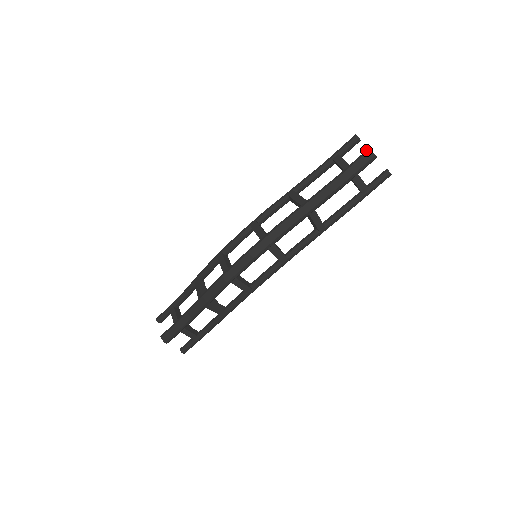
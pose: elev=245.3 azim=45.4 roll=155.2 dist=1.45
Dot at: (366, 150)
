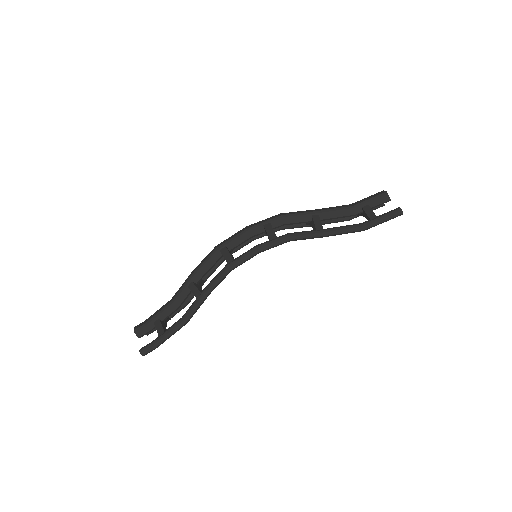
Dot at: (380, 192)
